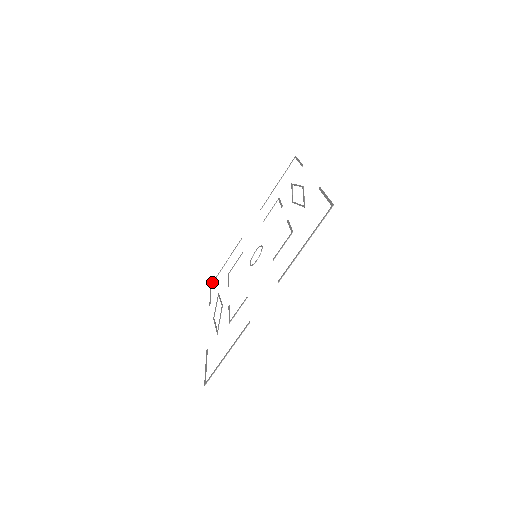
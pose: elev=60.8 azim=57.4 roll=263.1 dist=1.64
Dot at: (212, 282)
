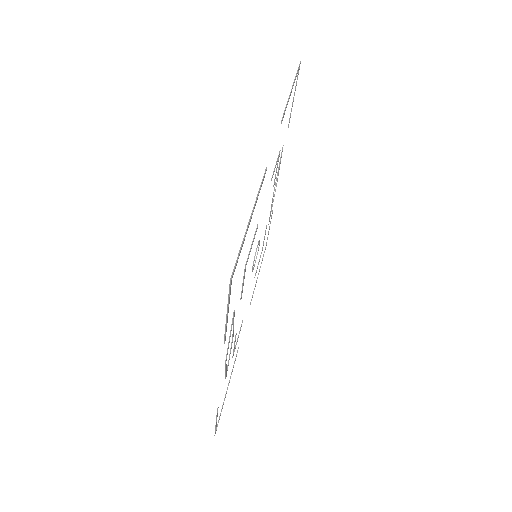
Dot at: occluded
